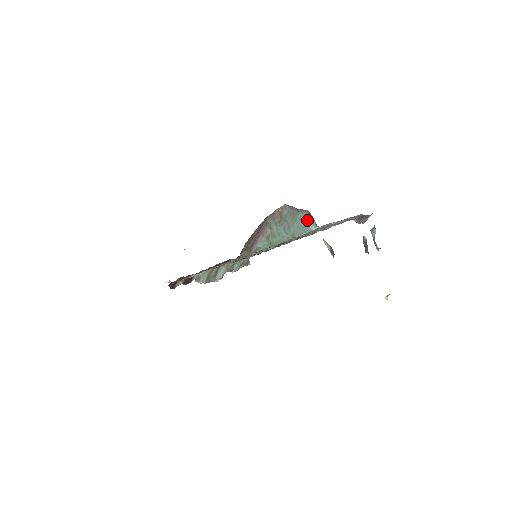
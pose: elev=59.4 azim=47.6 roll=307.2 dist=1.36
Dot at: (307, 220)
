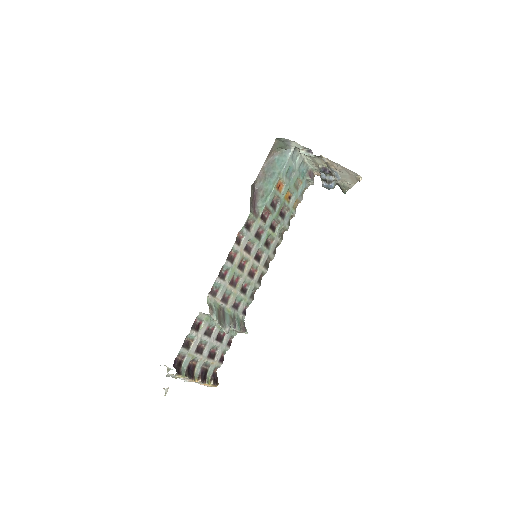
Dot at: (283, 155)
